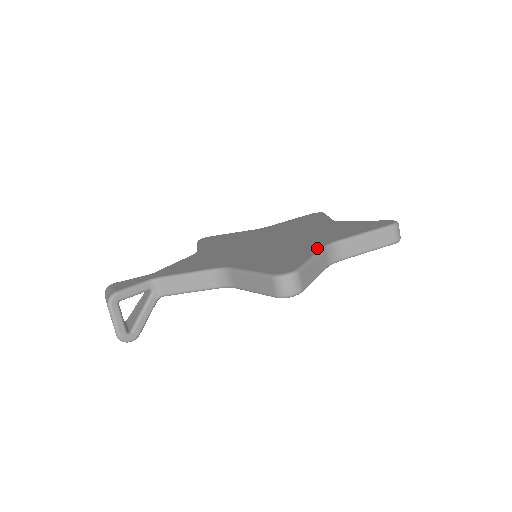
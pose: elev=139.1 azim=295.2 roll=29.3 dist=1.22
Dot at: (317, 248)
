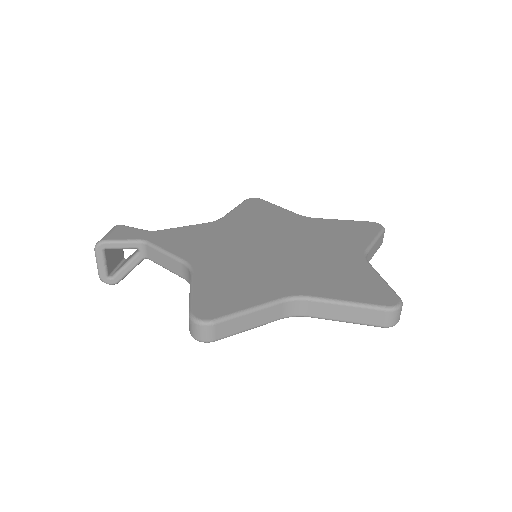
Dot at: (276, 296)
